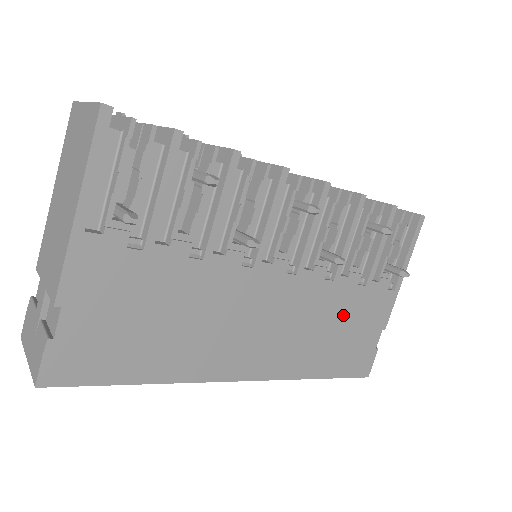
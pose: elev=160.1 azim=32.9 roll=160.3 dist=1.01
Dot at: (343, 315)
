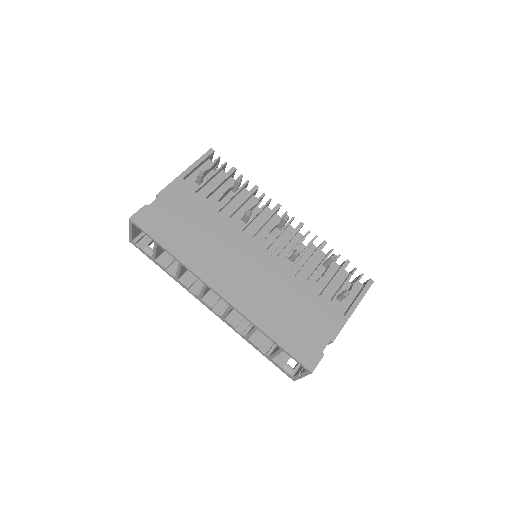
Dot at: (298, 304)
